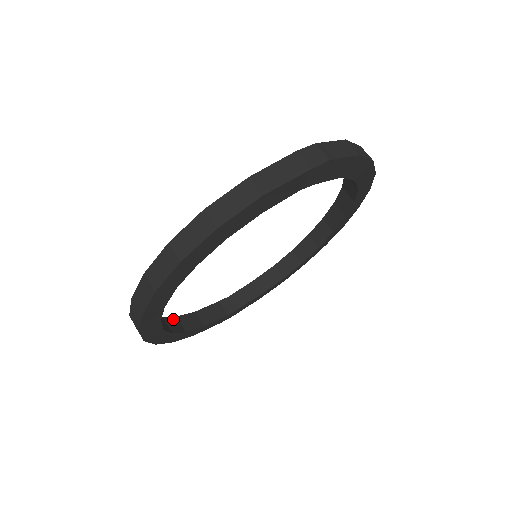
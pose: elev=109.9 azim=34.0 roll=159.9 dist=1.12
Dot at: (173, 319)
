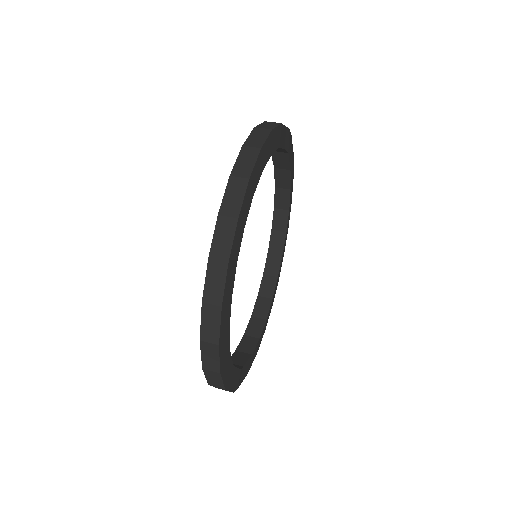
Dot at: occluded
